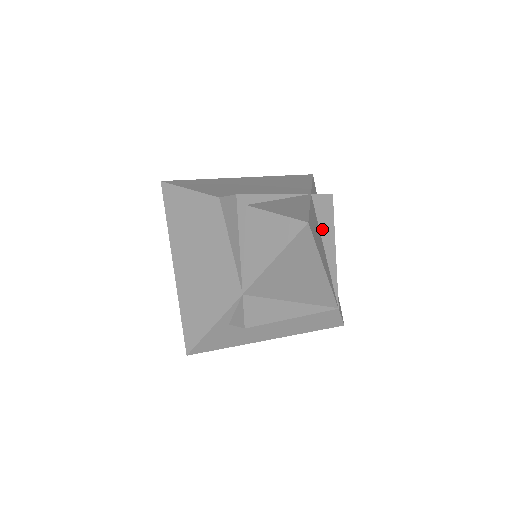
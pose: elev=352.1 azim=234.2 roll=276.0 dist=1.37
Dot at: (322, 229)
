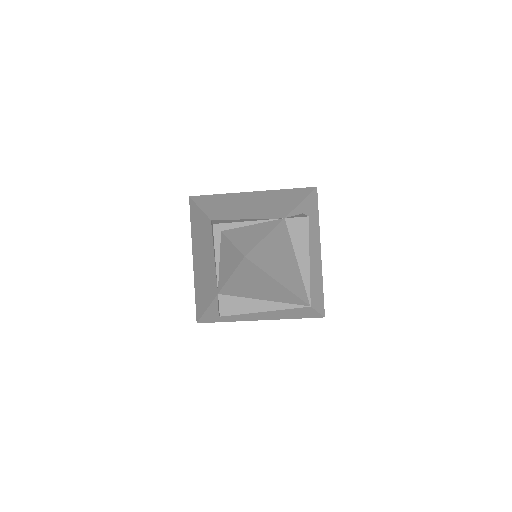
Dot at: (295, 245)
